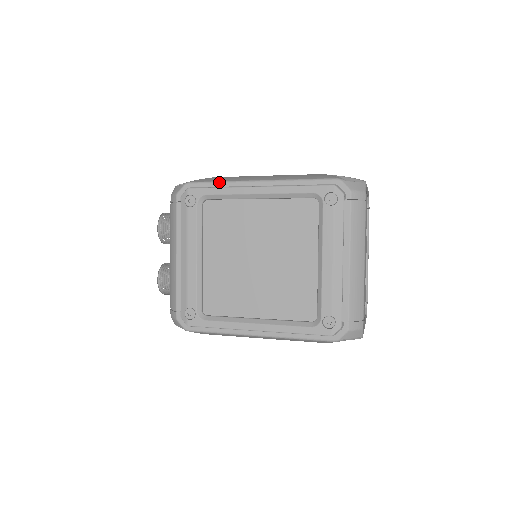
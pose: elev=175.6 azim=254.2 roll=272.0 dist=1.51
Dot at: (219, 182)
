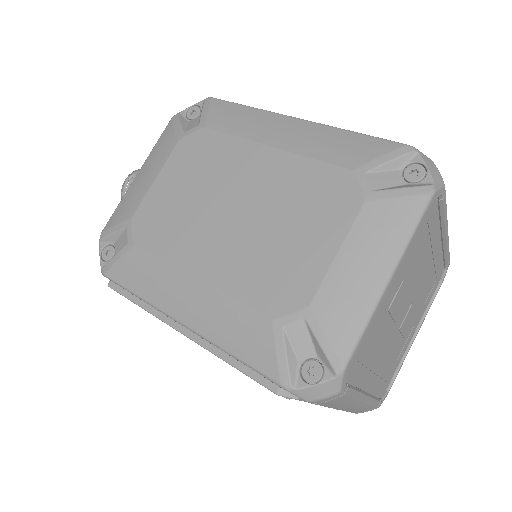
Dot at: occluded
